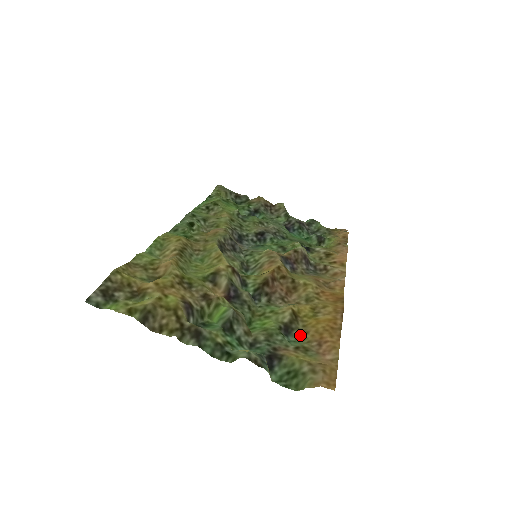
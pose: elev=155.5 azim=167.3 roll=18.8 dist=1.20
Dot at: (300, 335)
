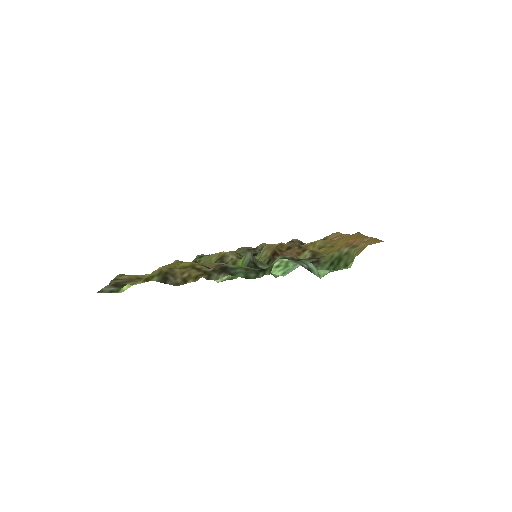
Dot at: occluded
